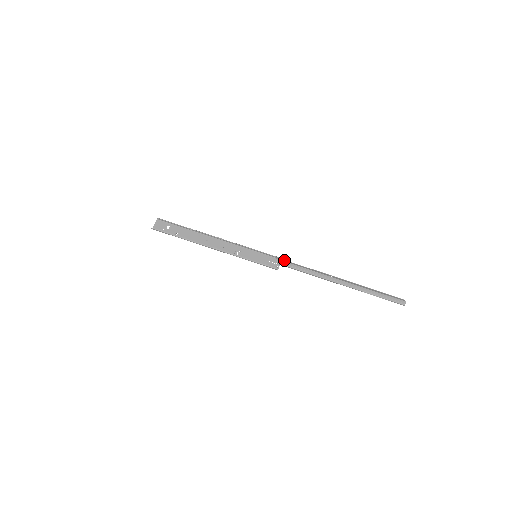
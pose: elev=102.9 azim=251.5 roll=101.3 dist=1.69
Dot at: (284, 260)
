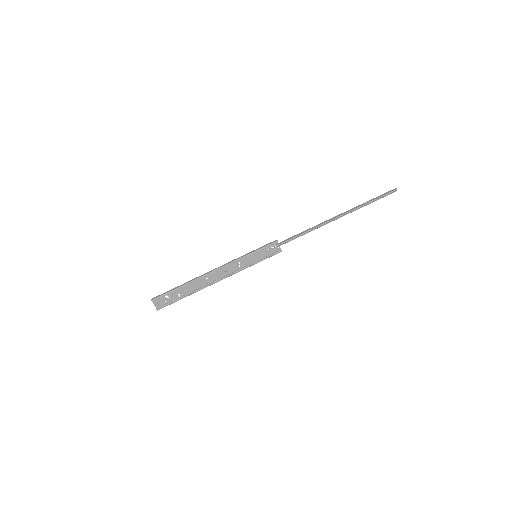
Dot at: (282, 243)
